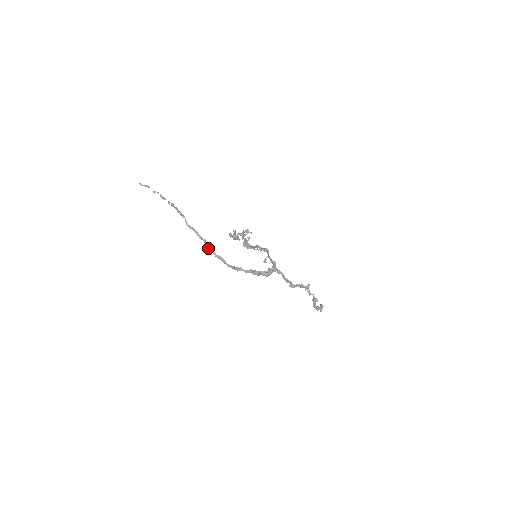
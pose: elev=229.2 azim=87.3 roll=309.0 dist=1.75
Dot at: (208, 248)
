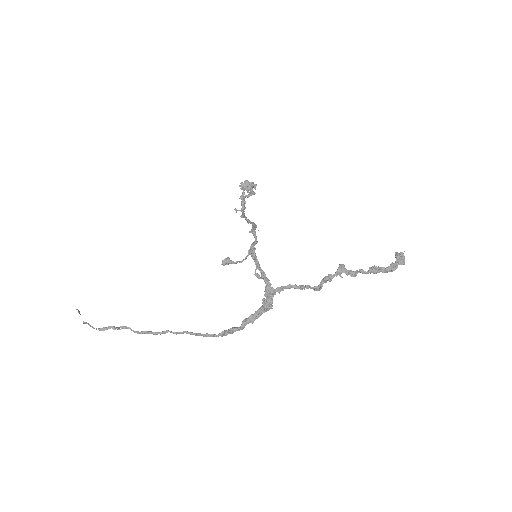
Dot at: occluded
